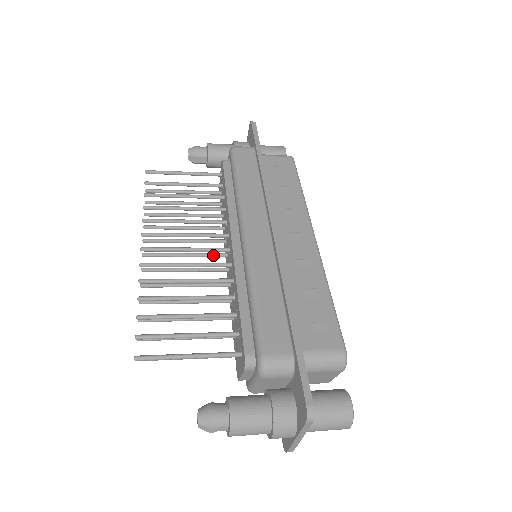
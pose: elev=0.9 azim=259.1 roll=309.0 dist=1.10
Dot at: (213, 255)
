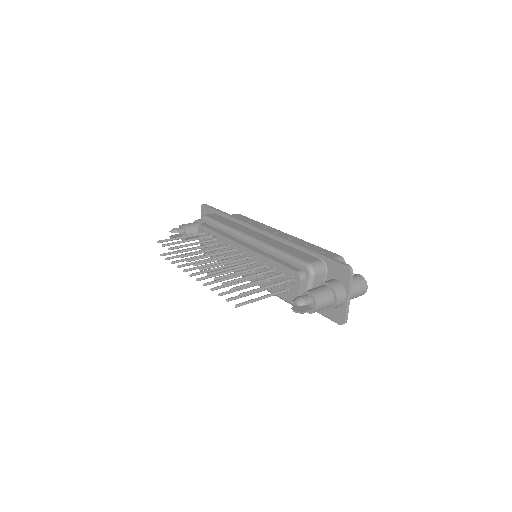
Dot at: (231, 265)
